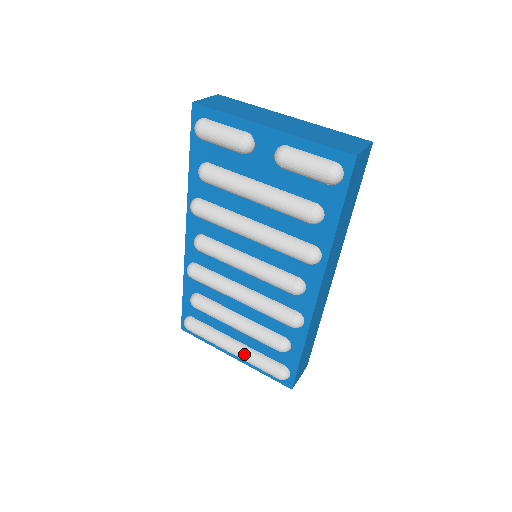
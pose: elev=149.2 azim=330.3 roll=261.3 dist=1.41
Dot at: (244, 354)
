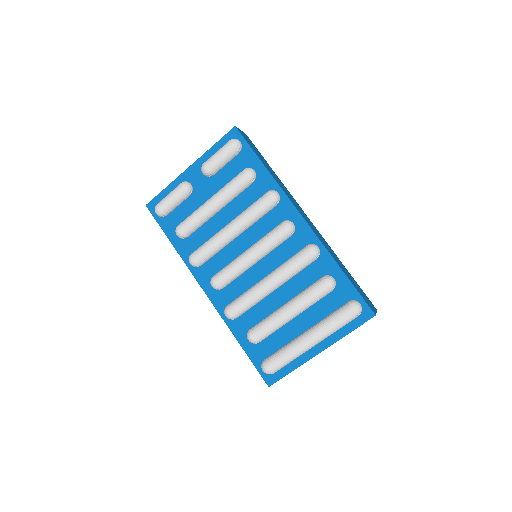
Dot at: (317, 329)
